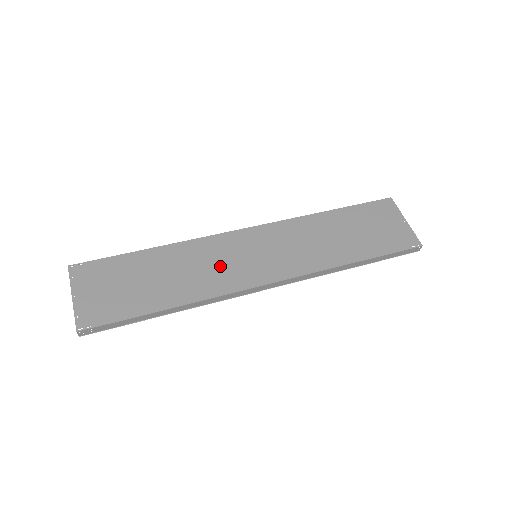
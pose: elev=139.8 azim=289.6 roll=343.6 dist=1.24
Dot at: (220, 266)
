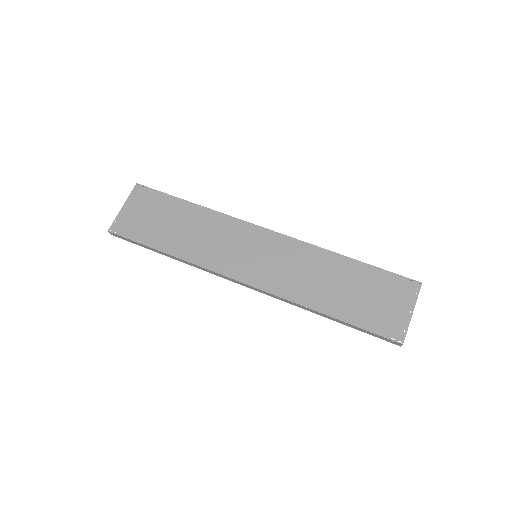
Dot at: (224, 246)
